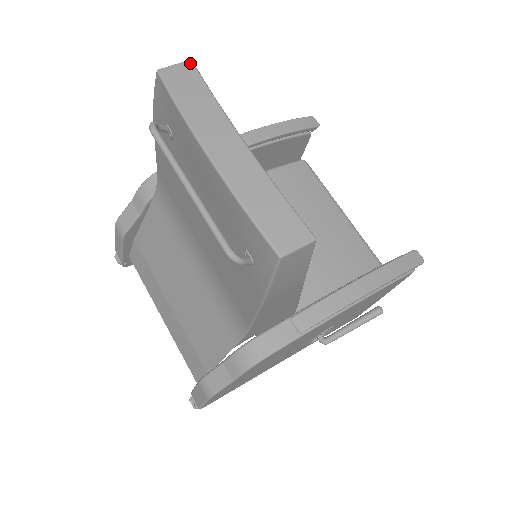
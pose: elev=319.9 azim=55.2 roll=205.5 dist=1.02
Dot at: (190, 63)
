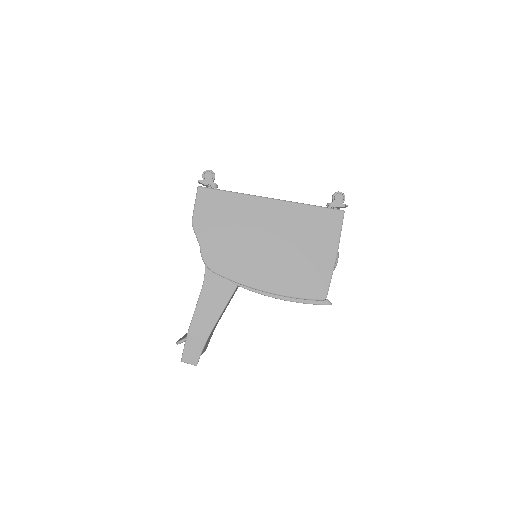
Dot at: occluded
